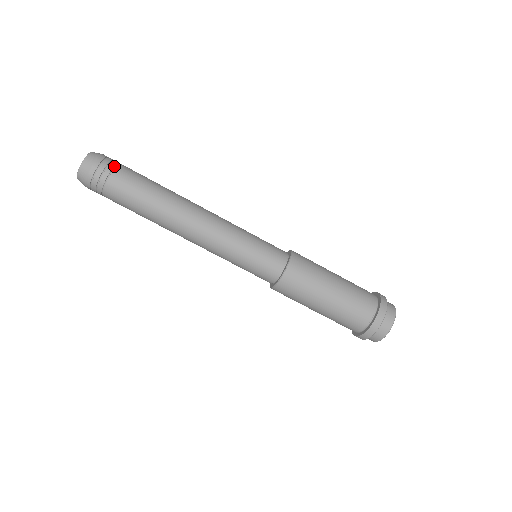
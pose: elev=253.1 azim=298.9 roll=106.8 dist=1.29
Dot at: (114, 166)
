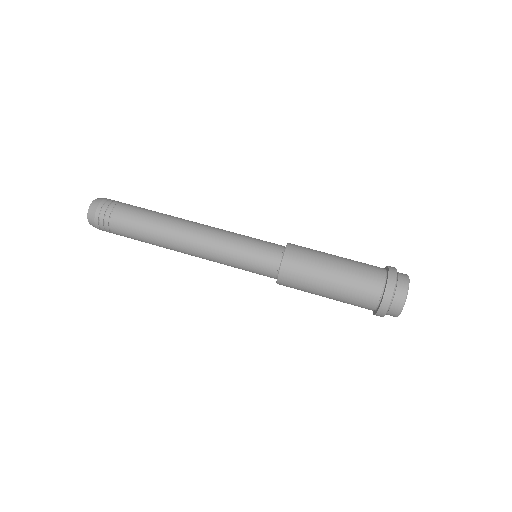
Dot at: (114, 205)
